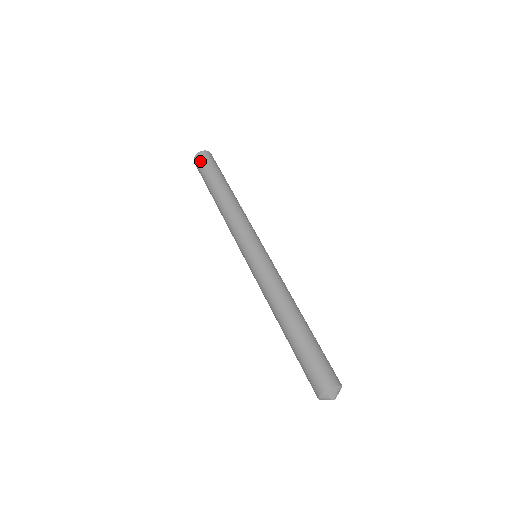
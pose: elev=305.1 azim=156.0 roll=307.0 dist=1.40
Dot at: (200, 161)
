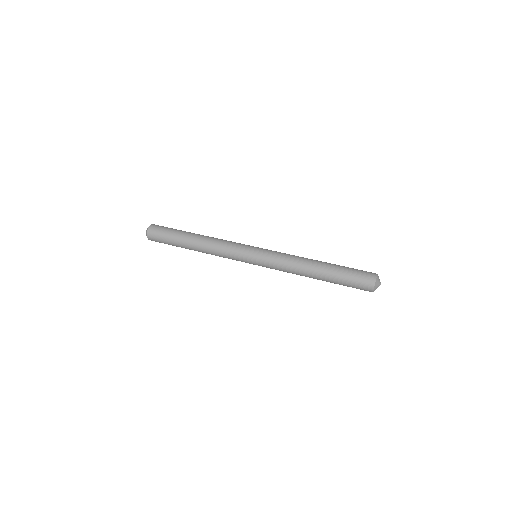
Dot at: (155, 234)
